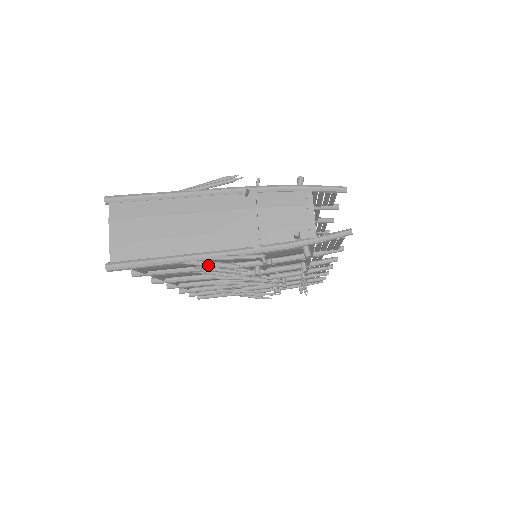
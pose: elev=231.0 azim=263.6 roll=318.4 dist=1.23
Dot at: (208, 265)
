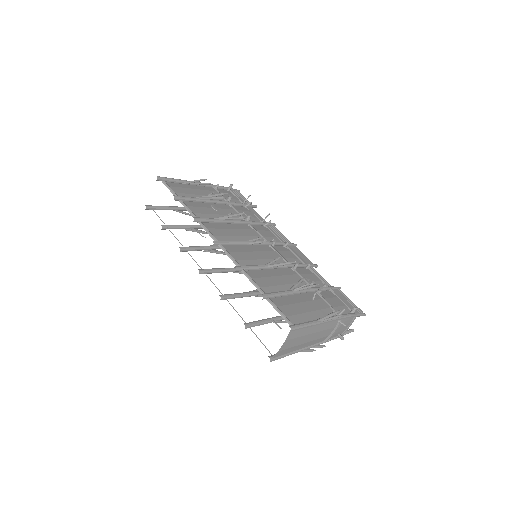
Dot at: occluded
